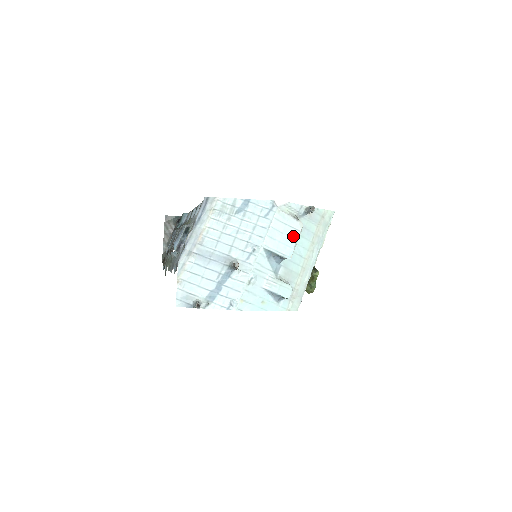
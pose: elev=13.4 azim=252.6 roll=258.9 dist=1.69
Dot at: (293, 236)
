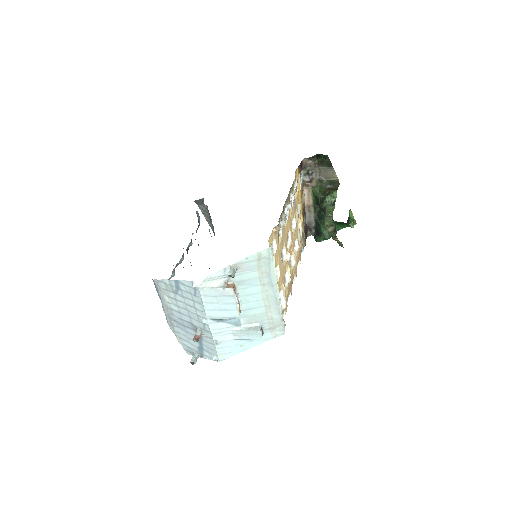
Dot at: (229, 301)
